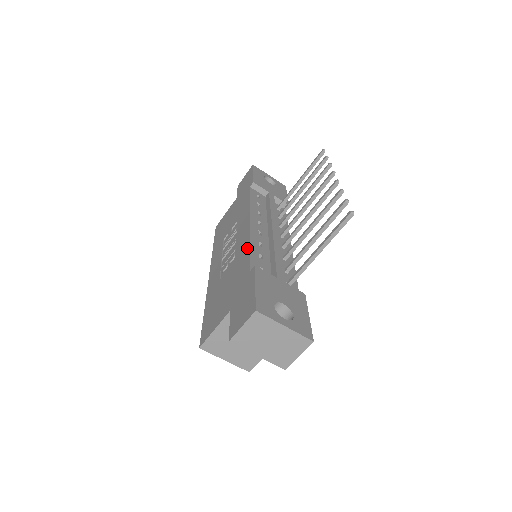
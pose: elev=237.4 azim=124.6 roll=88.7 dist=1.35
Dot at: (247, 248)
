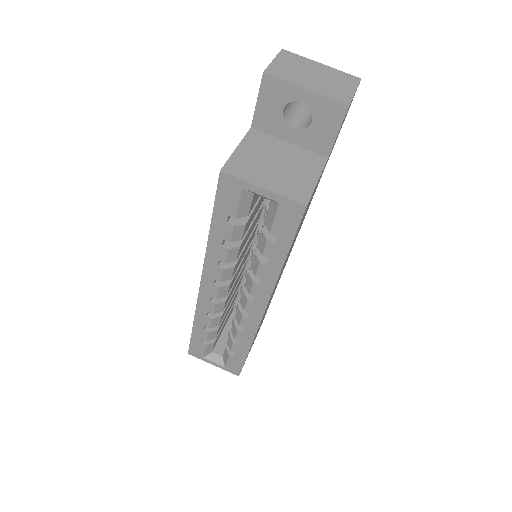
Dot at: occluded
